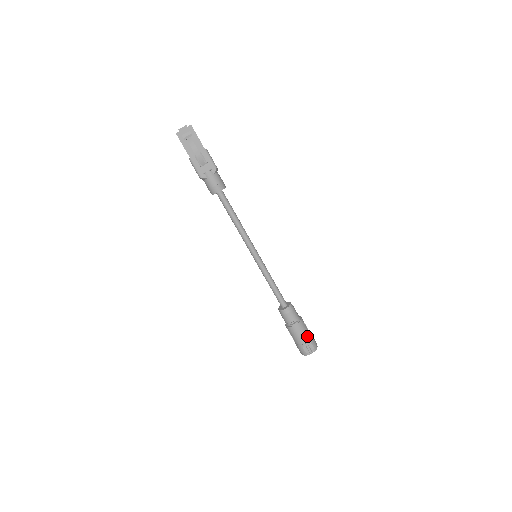
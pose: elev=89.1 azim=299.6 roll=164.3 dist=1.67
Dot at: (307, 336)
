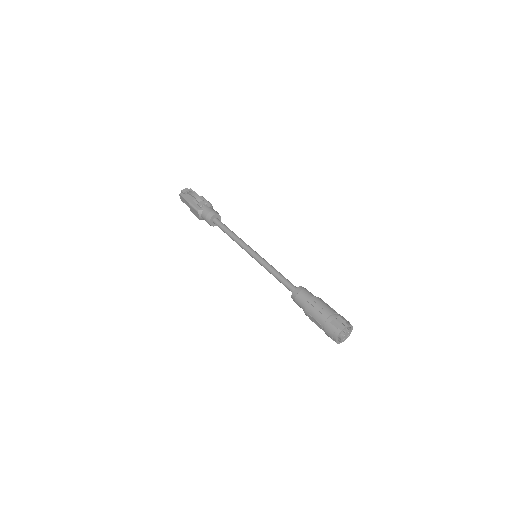
Dot at: (332, 311)
